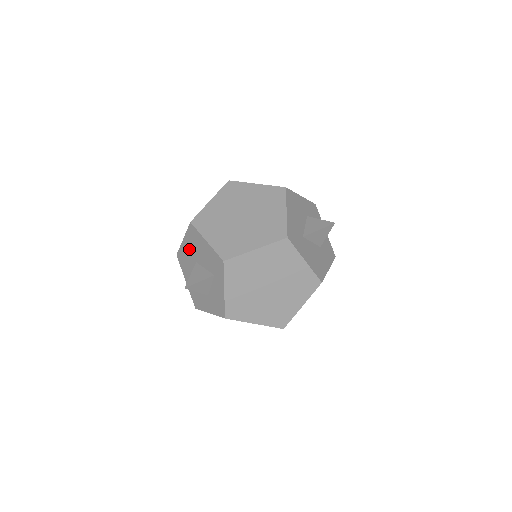
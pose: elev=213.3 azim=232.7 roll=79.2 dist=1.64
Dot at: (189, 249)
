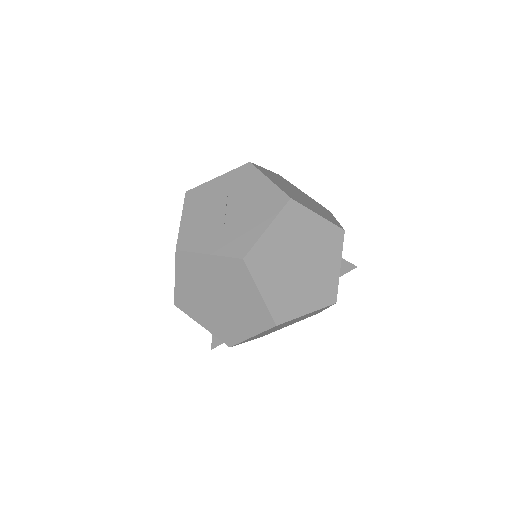
Dot at: (223, 186)
